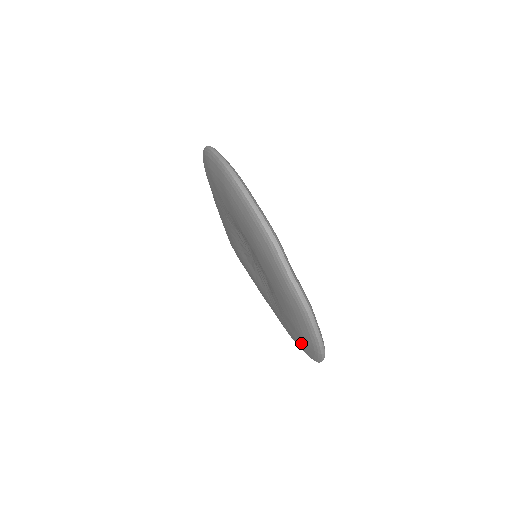
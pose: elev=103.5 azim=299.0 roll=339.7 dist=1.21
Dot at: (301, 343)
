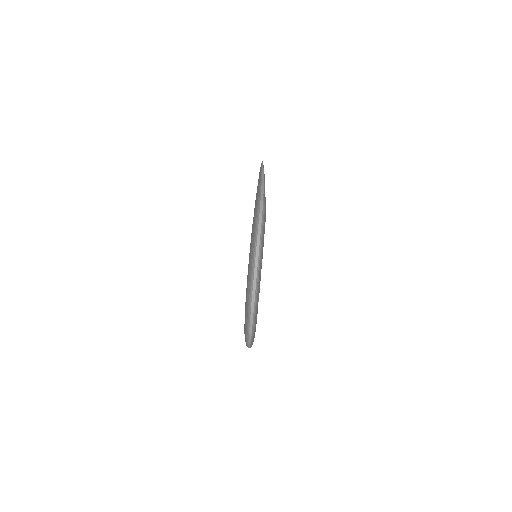
Dot at: occluded
